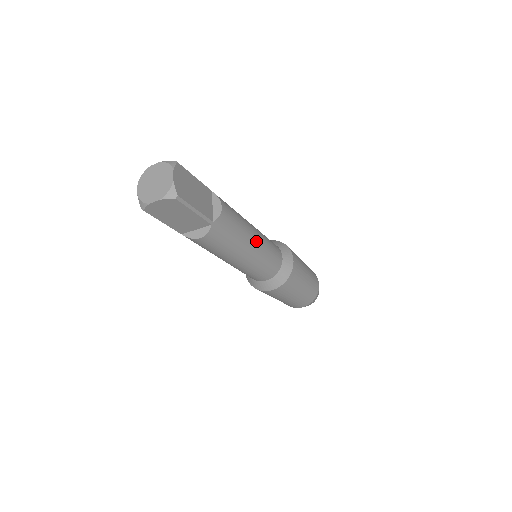
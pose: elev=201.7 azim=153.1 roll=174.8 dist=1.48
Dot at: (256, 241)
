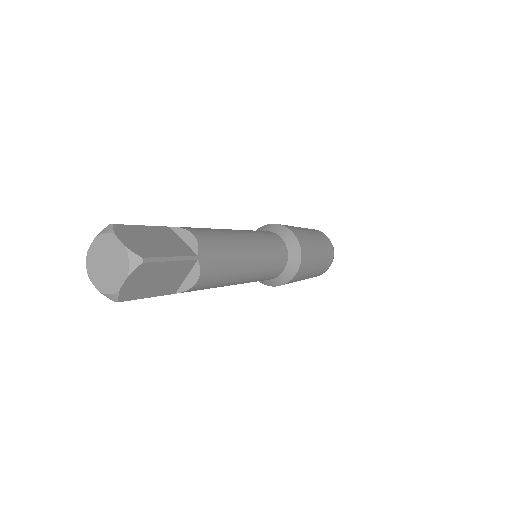
Dot at: (248, 241)
